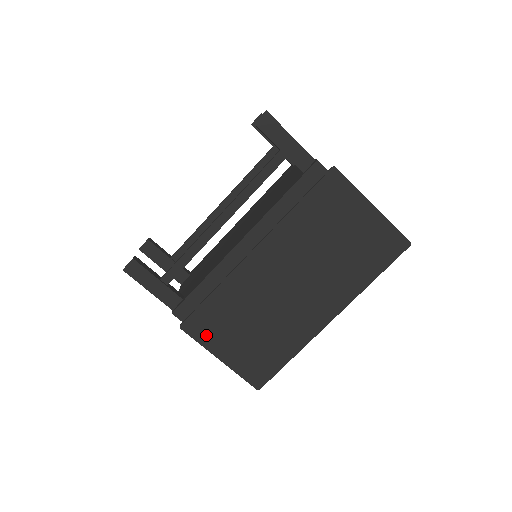
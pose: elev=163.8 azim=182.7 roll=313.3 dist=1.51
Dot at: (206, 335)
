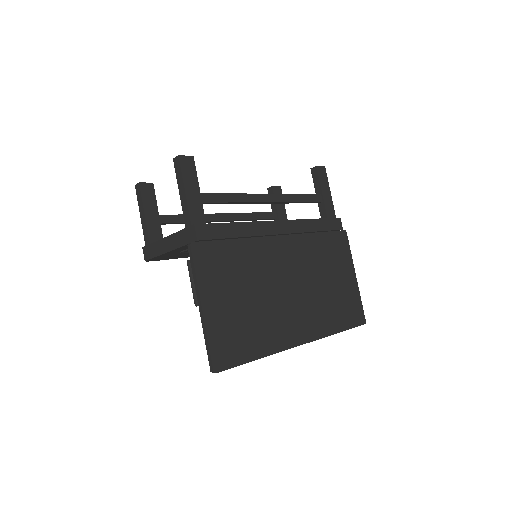
Dot at: (207, 271)
